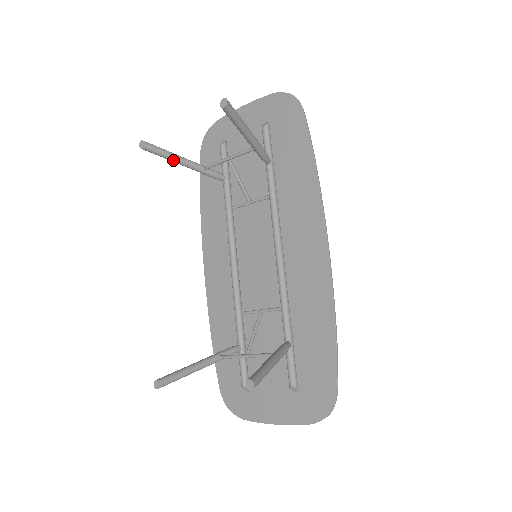
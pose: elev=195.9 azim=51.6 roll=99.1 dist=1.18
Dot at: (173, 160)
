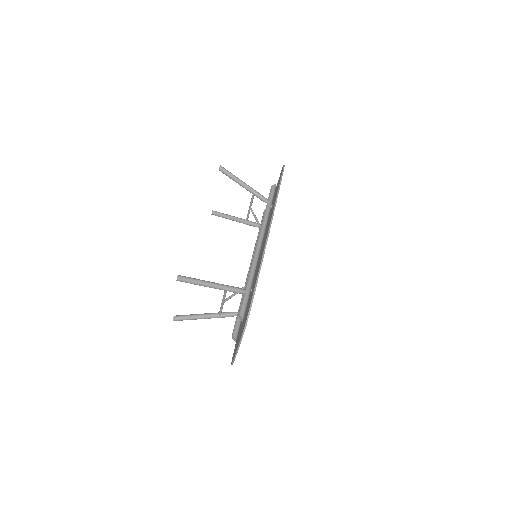
Dot at: (228, 218)
